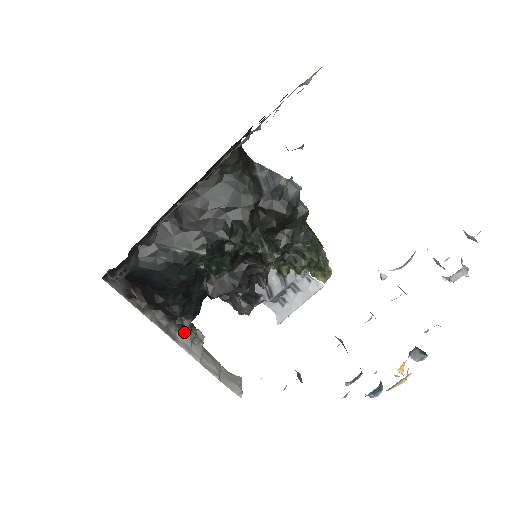
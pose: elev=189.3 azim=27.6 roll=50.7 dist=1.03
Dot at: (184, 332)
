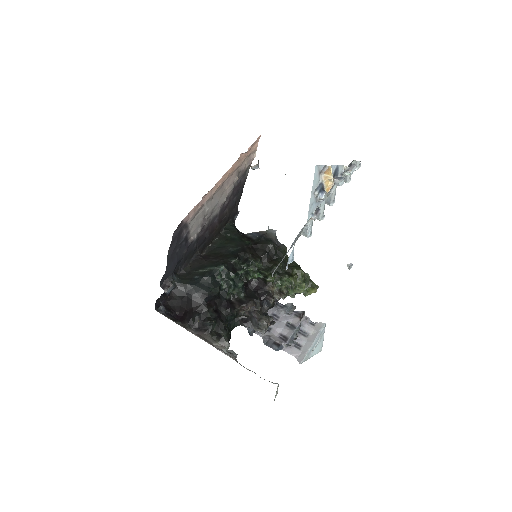
Dot at: (219, 343)
